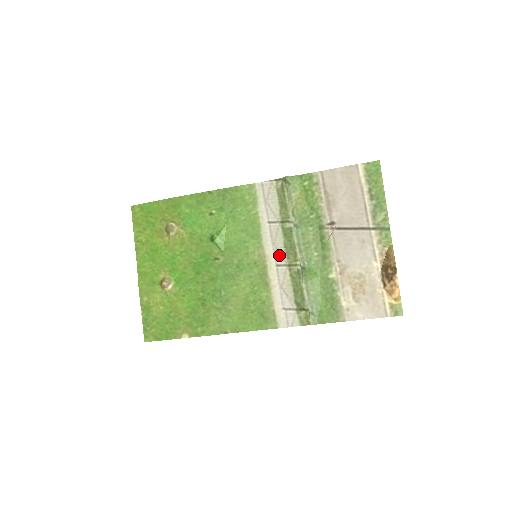
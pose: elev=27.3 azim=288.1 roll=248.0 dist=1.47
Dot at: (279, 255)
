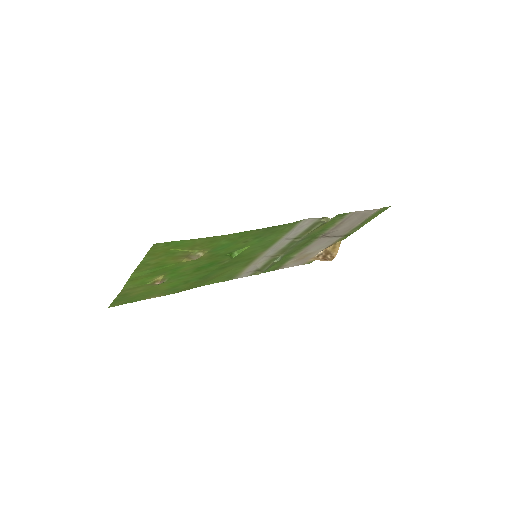
Dot at: (273, 253)
